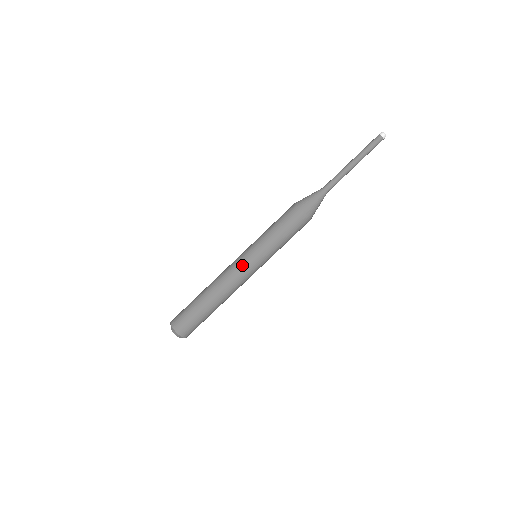
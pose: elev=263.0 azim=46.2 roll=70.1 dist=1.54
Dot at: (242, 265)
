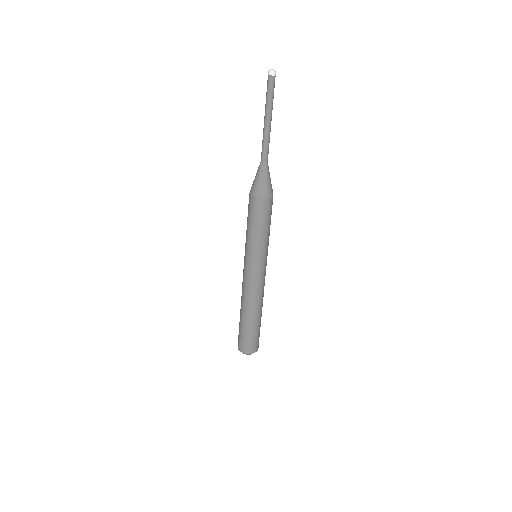
Dot at: (244, 271)
